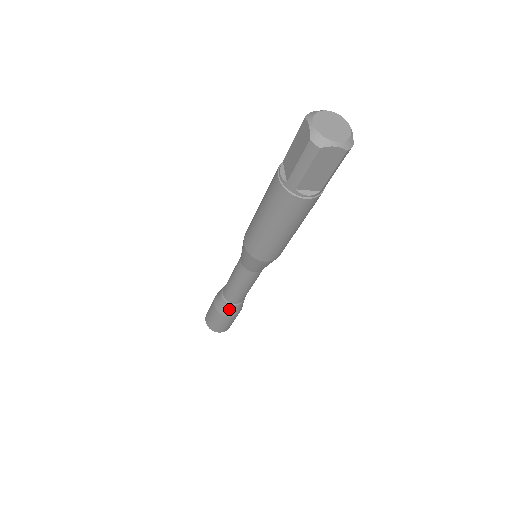
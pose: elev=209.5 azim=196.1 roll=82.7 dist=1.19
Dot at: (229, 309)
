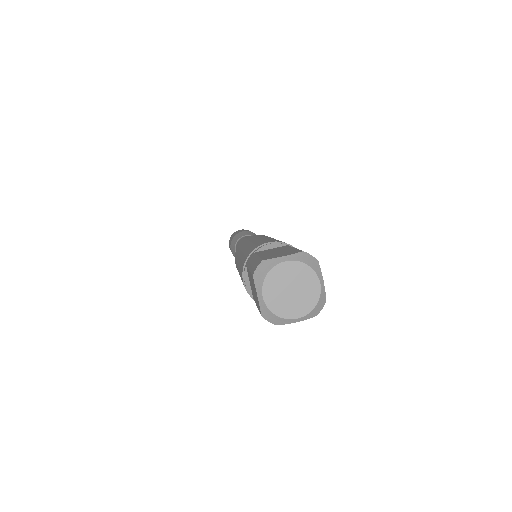
Dot at: occluded
